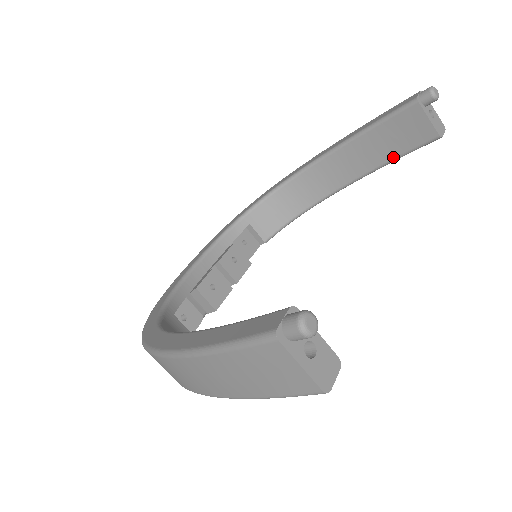
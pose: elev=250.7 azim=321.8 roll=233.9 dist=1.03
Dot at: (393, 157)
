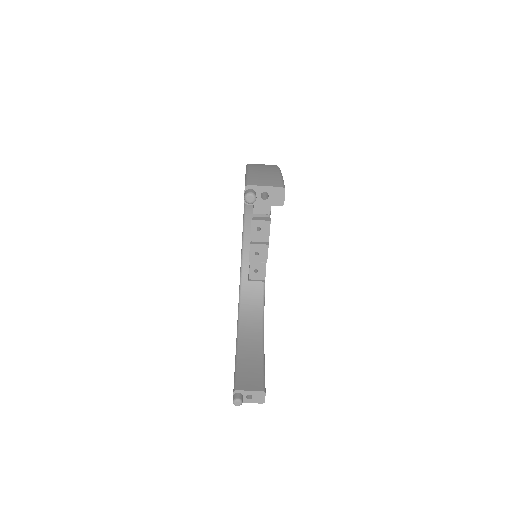
Dot at: occluded
